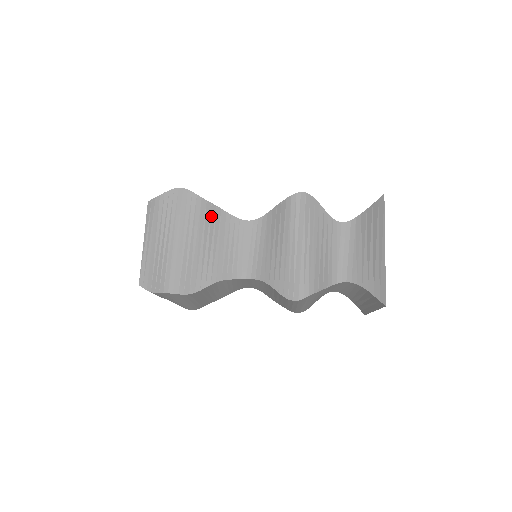
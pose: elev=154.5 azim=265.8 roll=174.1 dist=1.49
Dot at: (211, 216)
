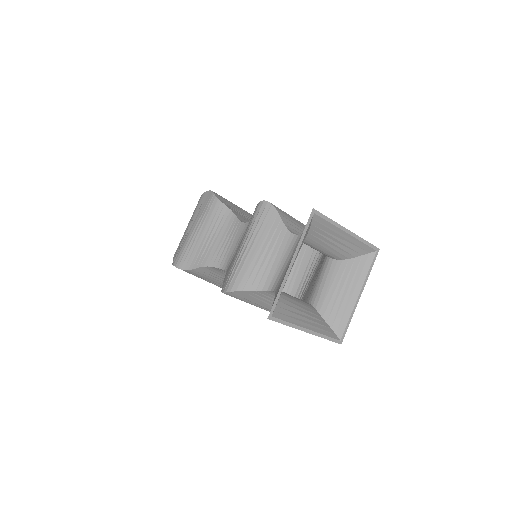
Dot at: (220, 214)
